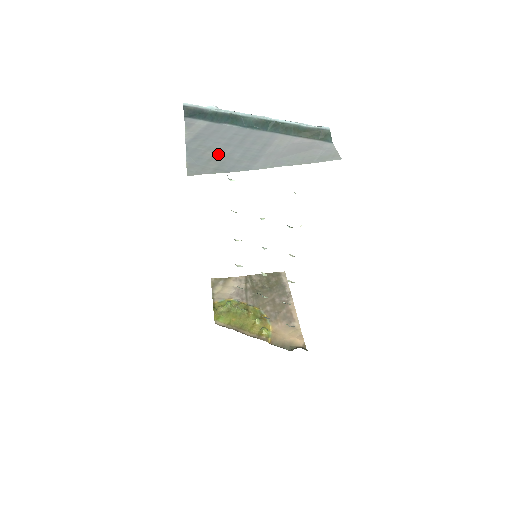
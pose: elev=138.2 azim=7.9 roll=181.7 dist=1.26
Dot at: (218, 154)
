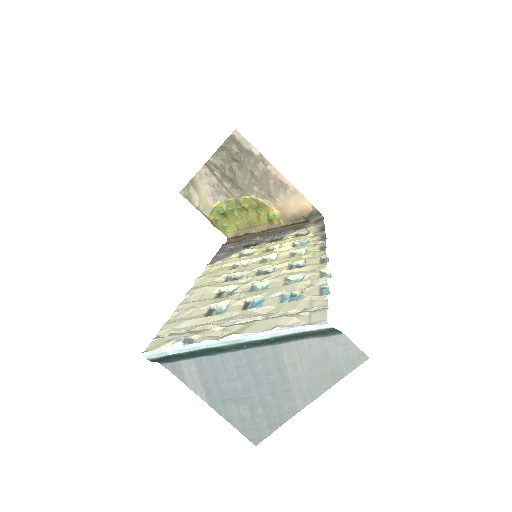
Dot at: (252, 406)
